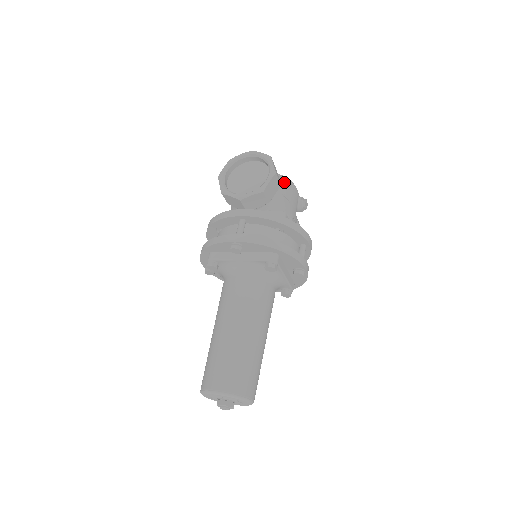
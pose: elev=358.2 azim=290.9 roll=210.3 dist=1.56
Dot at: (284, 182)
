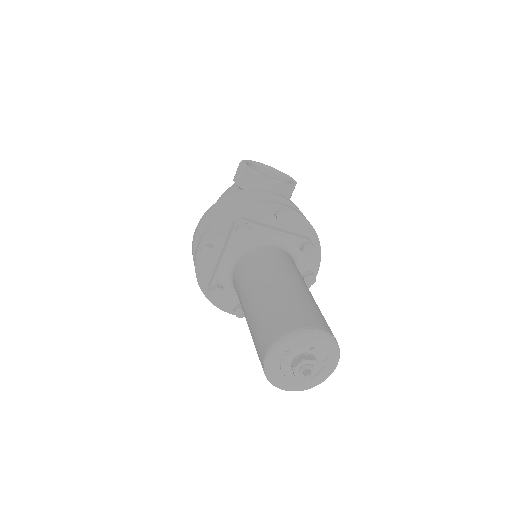
Dot at: occluded
